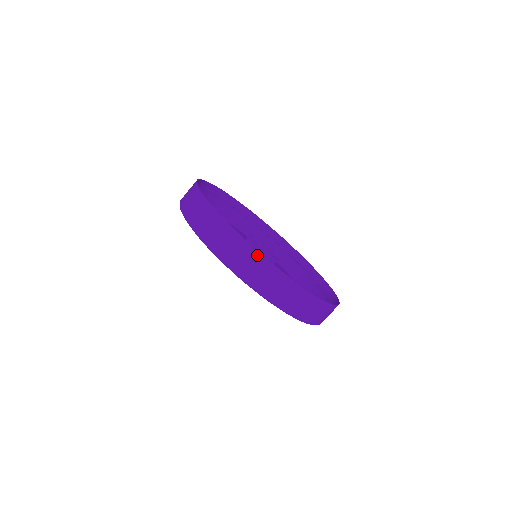
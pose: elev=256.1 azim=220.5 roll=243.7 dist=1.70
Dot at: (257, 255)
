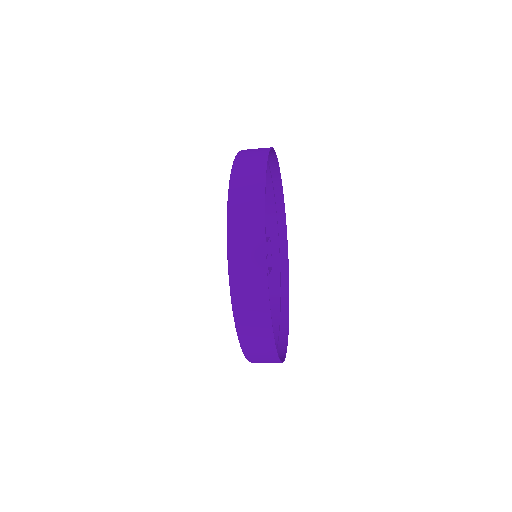
Dot at: (277, 361)
